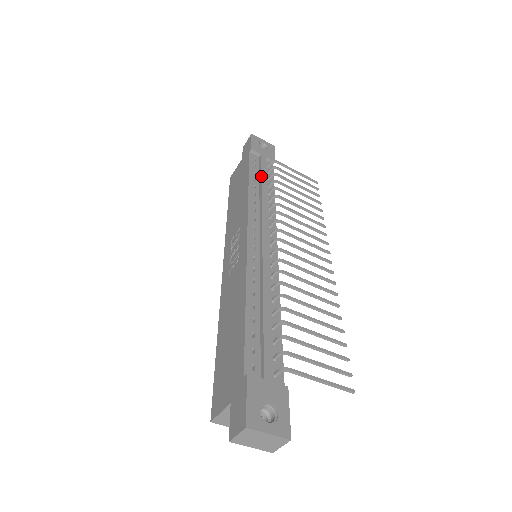
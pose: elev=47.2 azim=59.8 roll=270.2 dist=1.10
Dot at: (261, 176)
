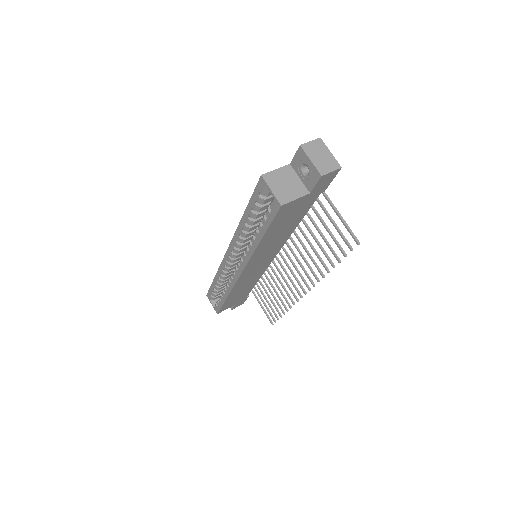
Dot at: occluded
